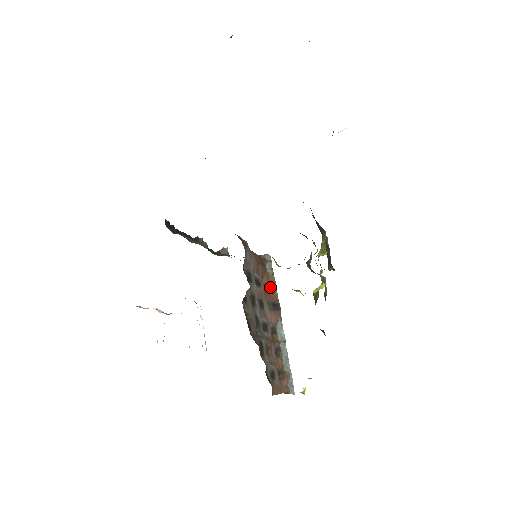
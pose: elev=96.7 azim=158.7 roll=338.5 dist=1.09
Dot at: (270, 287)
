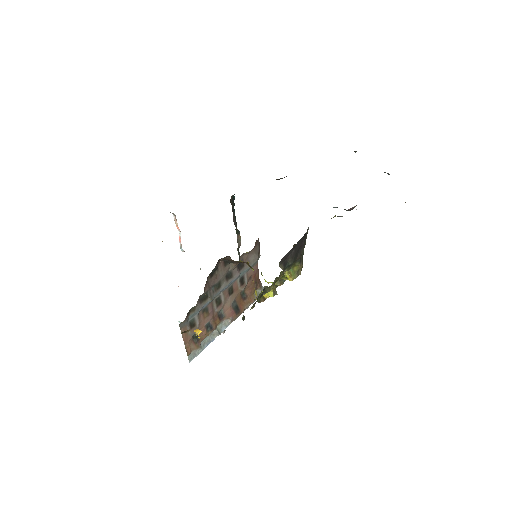
Dot at: (246, 299)
